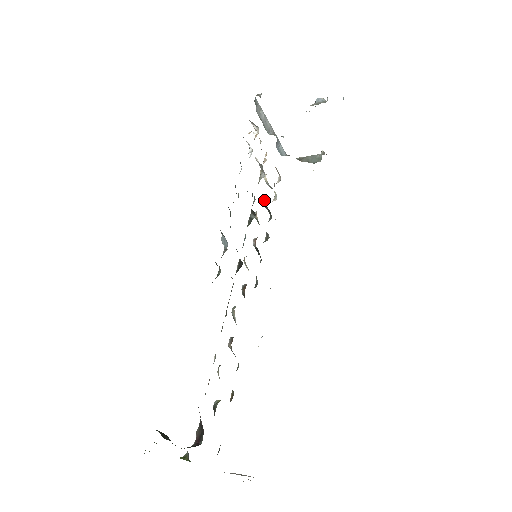
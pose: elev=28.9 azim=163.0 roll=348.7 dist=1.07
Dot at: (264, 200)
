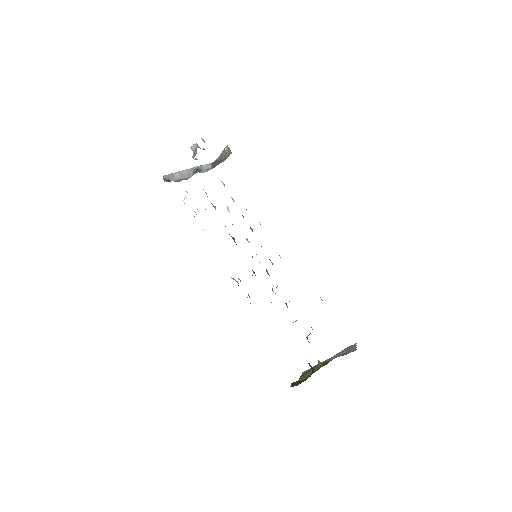
Dot at: (229, 211)
